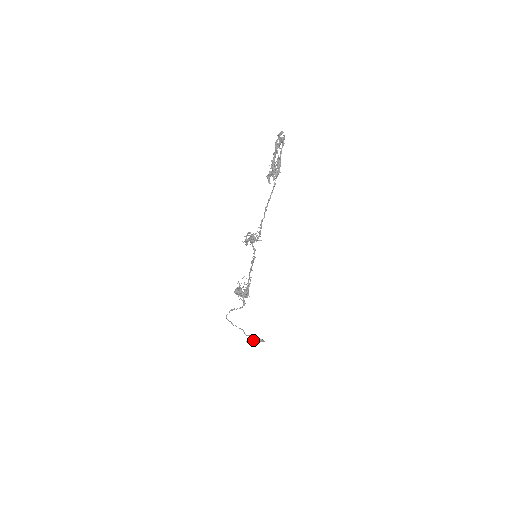
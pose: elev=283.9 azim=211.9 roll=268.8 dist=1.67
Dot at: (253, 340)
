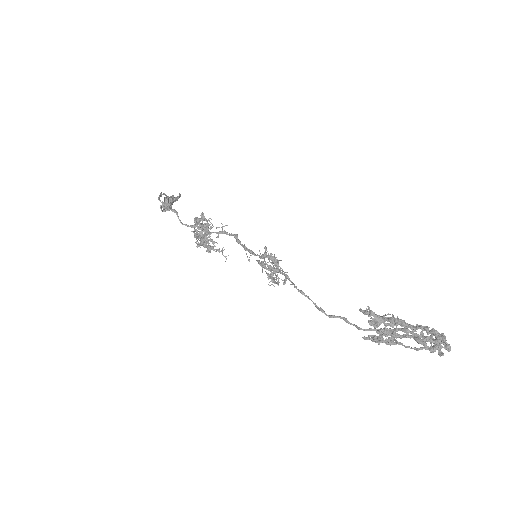
Dot at: (169, 208)
